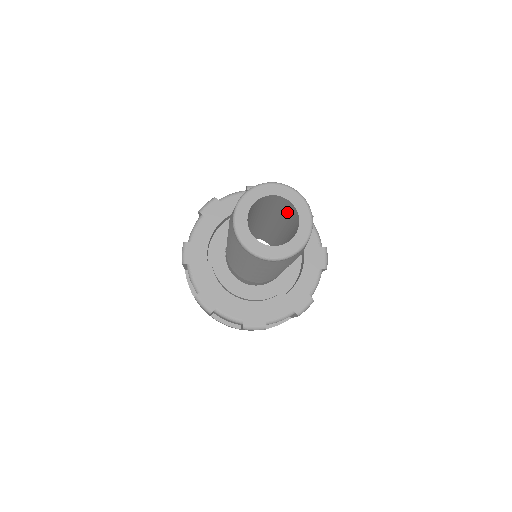
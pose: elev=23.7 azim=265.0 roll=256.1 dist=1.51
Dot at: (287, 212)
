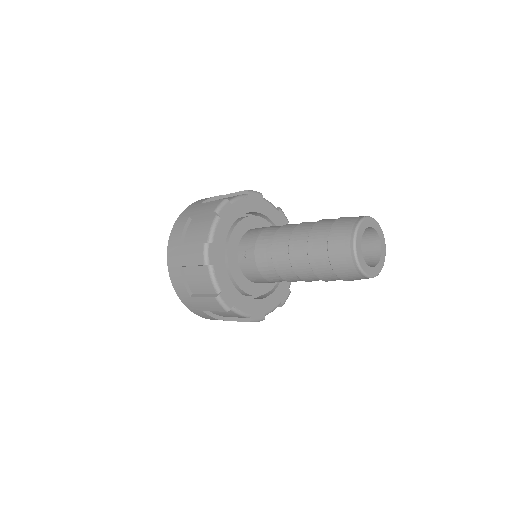
Dot at: occluded
